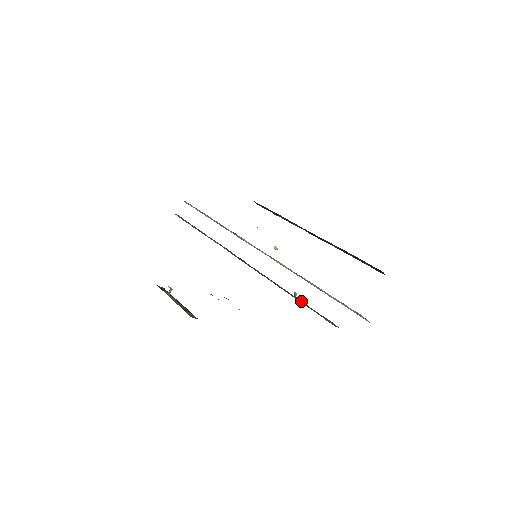
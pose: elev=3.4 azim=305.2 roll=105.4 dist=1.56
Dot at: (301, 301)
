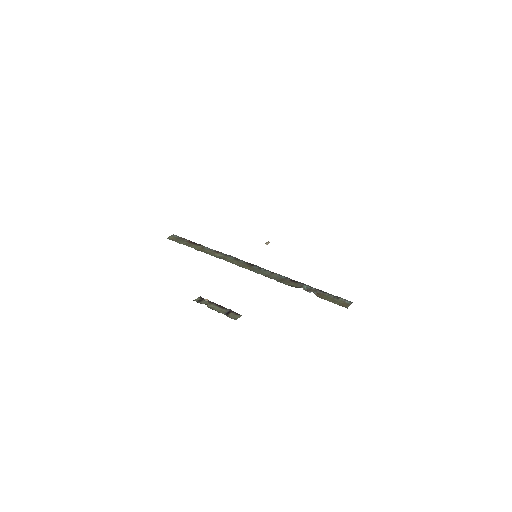
Dot at: (312, 289)
